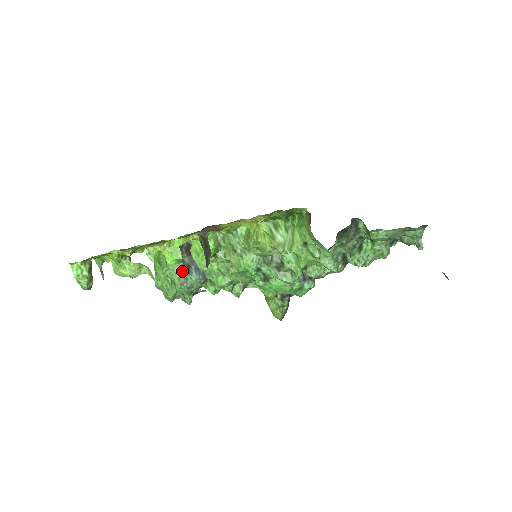
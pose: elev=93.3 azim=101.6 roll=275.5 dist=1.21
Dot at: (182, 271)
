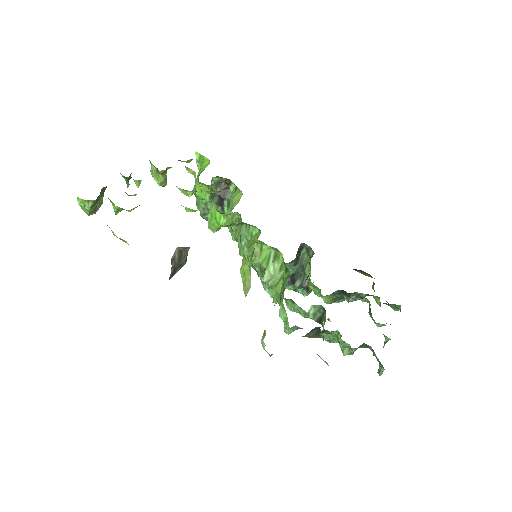
Dot at: (207, 206)
